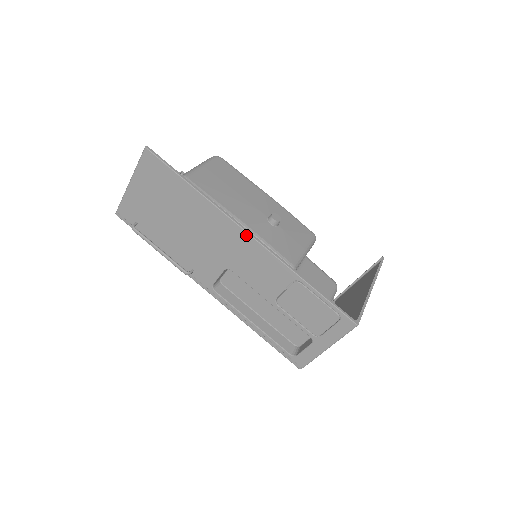
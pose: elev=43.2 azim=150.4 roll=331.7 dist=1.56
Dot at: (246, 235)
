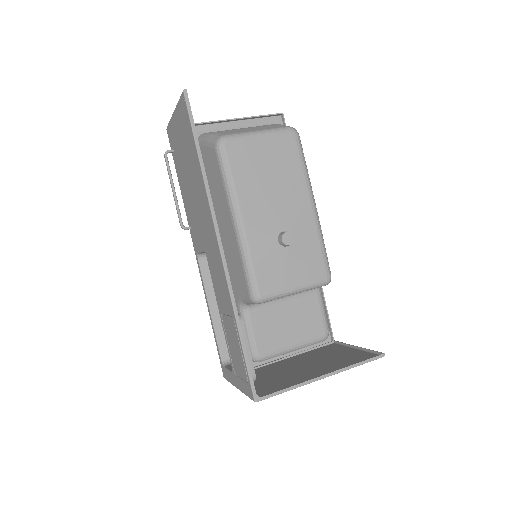
Dot at: (217, 243)
